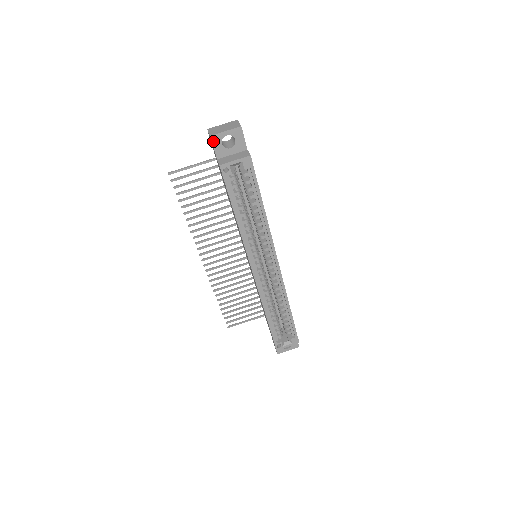
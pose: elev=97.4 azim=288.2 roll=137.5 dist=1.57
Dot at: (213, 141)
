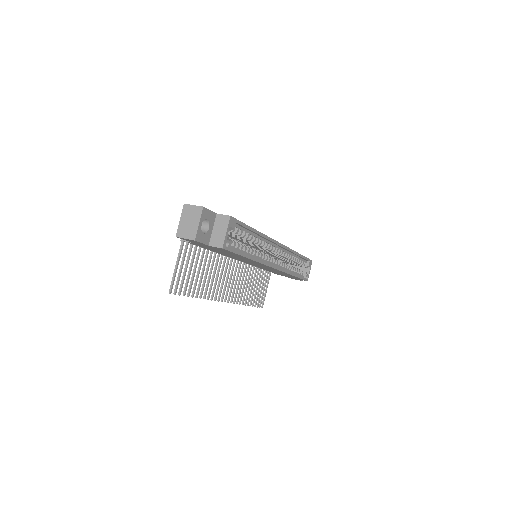
Dot at: (198, 240)
